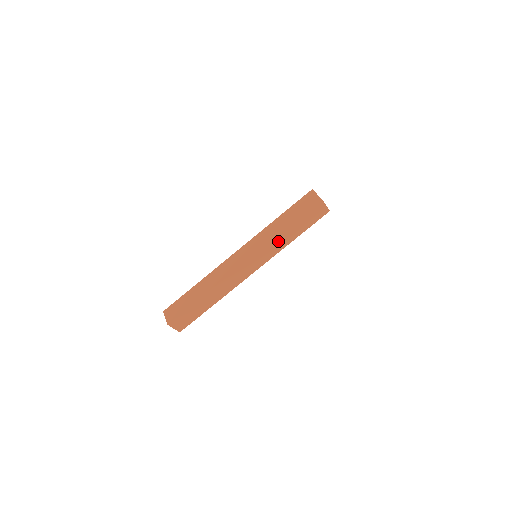
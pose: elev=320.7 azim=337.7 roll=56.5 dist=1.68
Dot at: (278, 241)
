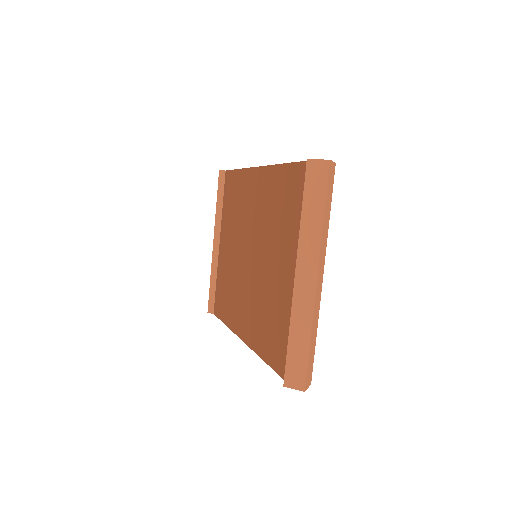
Dot at: (324, 231)
